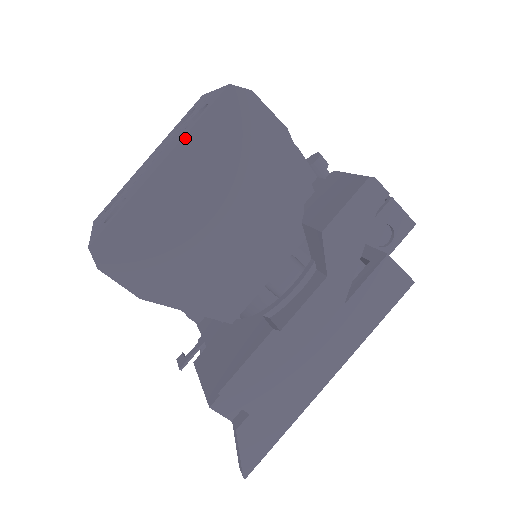
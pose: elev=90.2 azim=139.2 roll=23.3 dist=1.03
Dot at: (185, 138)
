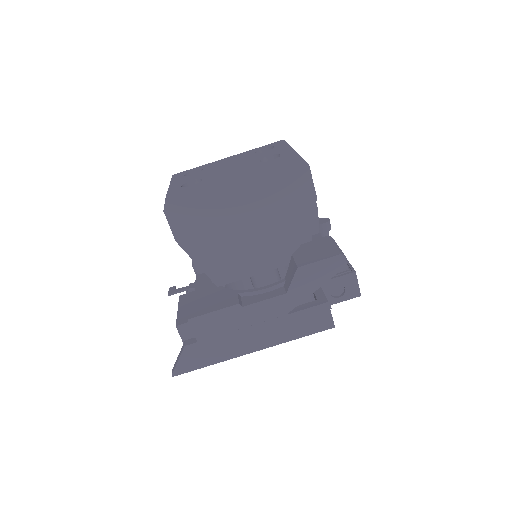
Dot at: (256, 169)
